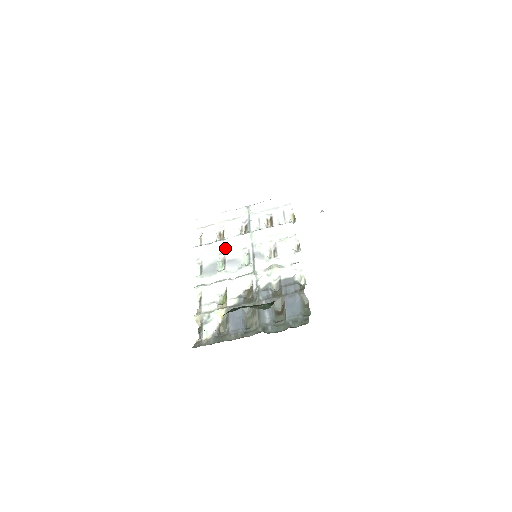
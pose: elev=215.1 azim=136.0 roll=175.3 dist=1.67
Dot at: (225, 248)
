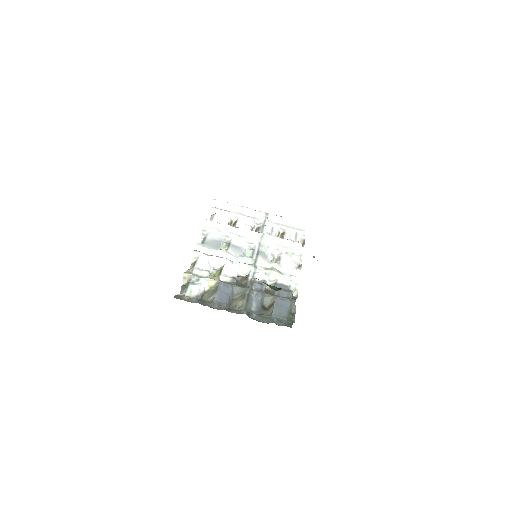
Dot at: (234, 234)
